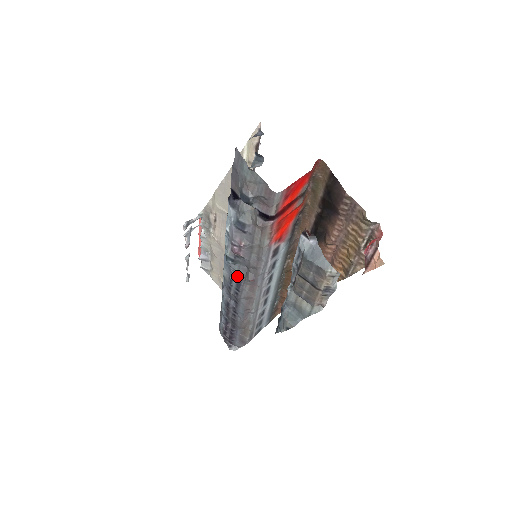
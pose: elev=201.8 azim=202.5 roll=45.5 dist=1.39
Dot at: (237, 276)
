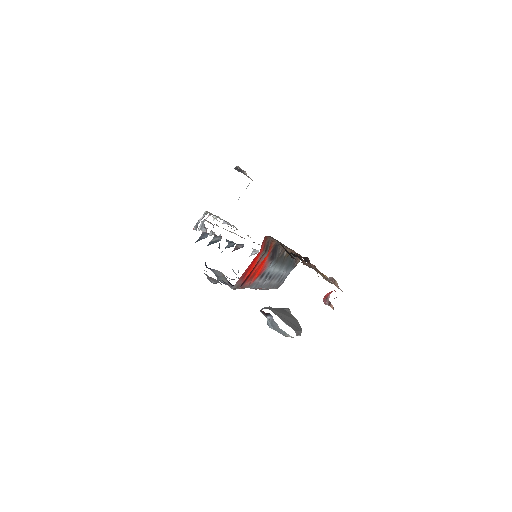
Dot at: occluded
